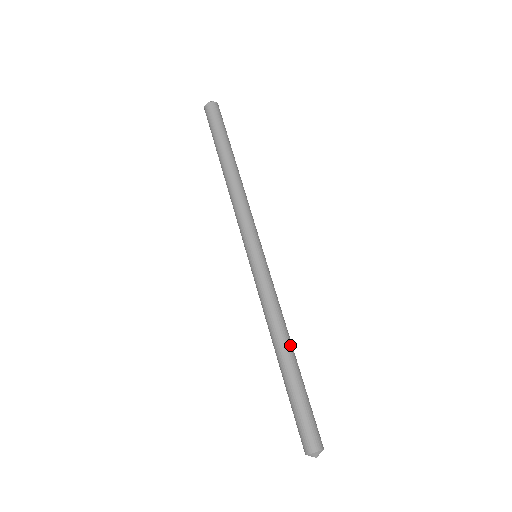
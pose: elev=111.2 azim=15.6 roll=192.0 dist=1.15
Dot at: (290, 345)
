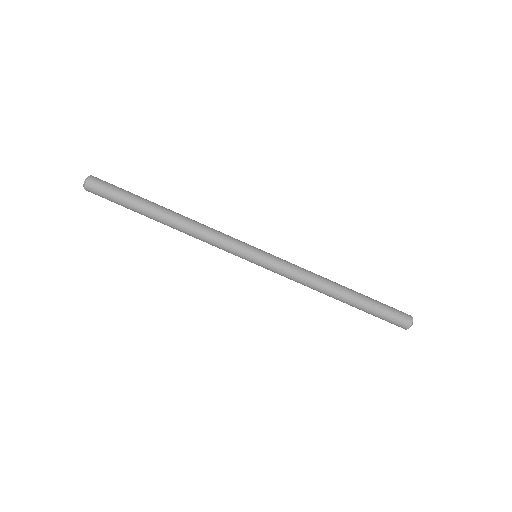
Dot at: (335, 294)
